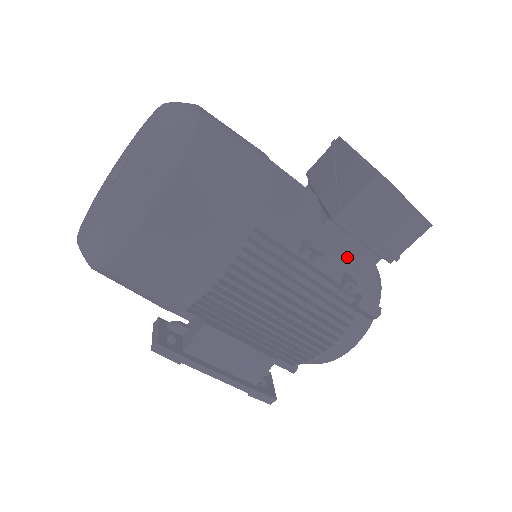
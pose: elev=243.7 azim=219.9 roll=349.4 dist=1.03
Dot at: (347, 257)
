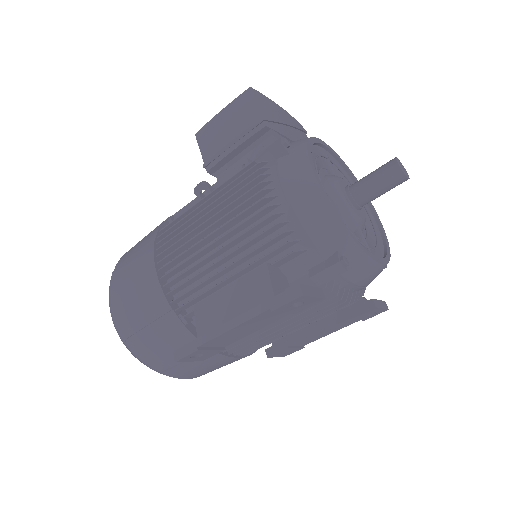
Dot at: occluded
